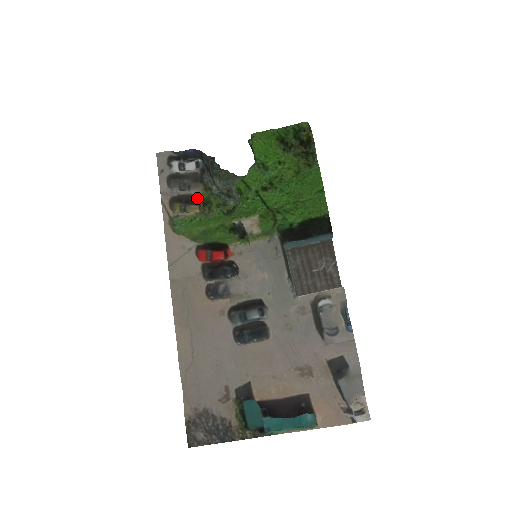
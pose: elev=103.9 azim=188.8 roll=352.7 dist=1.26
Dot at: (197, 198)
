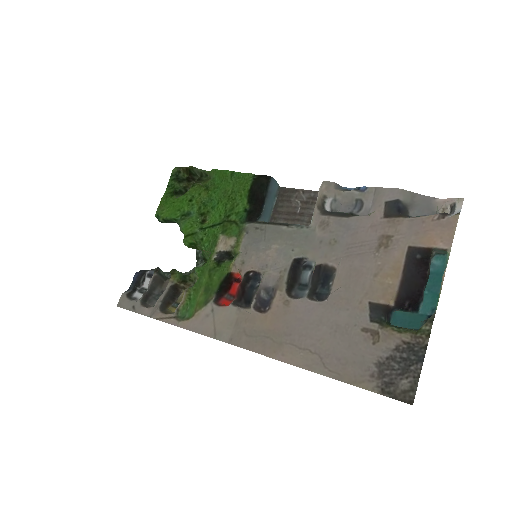
Dot at: (175, 285)
